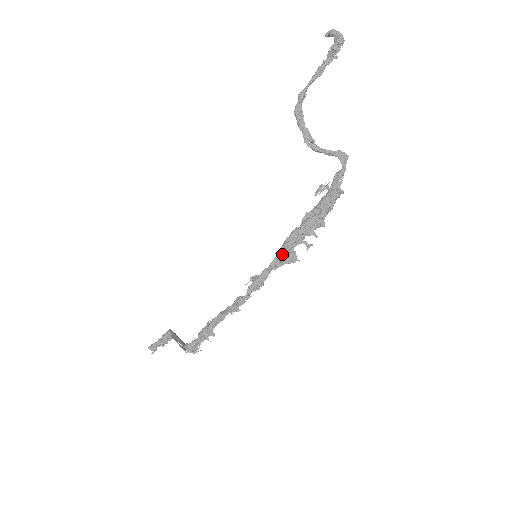
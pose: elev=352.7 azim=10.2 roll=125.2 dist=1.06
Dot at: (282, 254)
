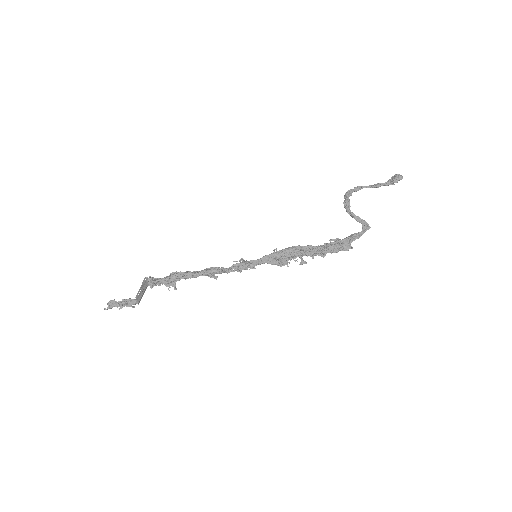
Dot at: (278, 254)
